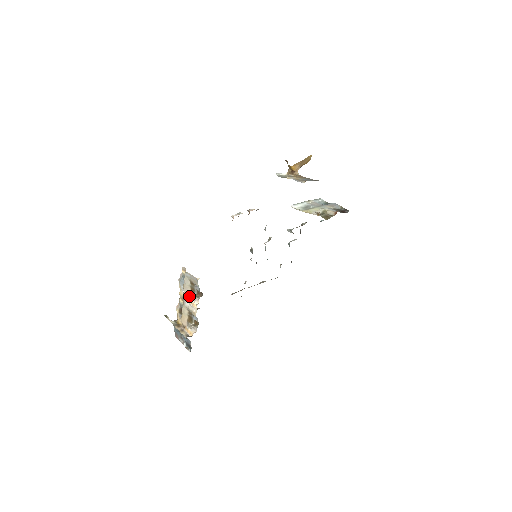
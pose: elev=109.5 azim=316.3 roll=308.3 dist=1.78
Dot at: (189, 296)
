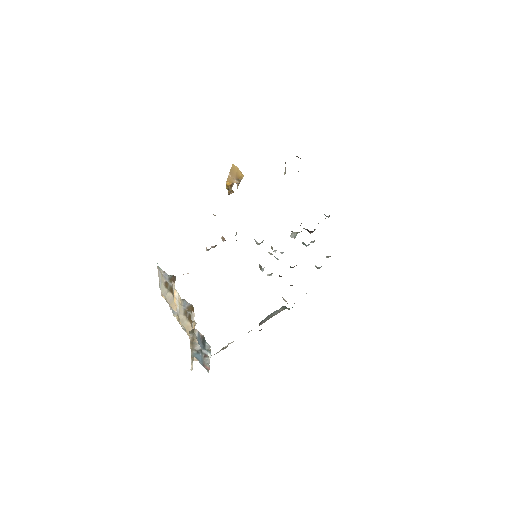
Dot at: occluded
